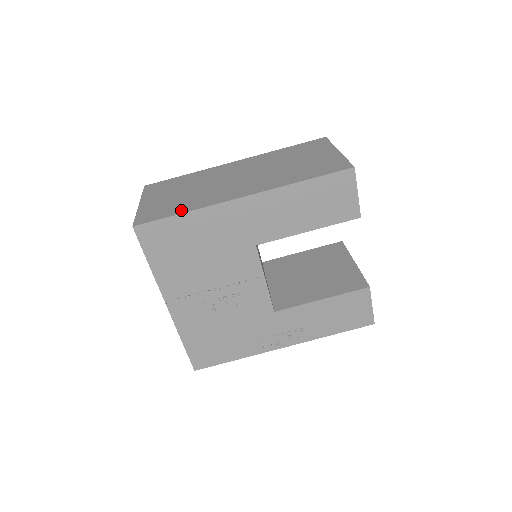
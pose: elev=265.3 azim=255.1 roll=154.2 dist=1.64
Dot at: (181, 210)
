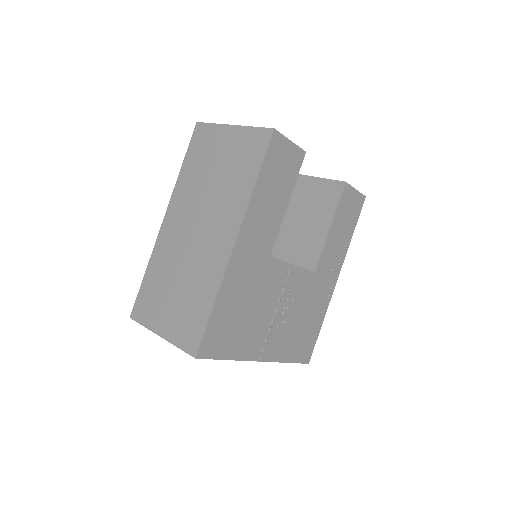
Dot at: (207, 305)
